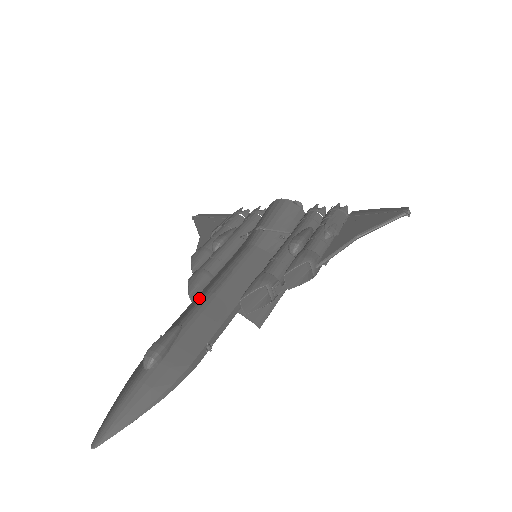
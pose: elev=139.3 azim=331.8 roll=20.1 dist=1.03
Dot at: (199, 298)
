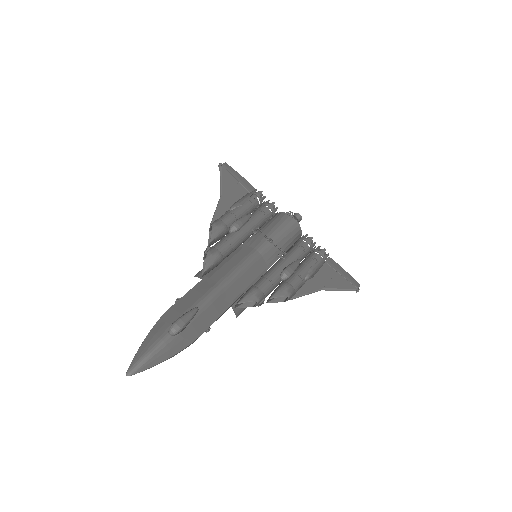
Dot at: (213, 285)
